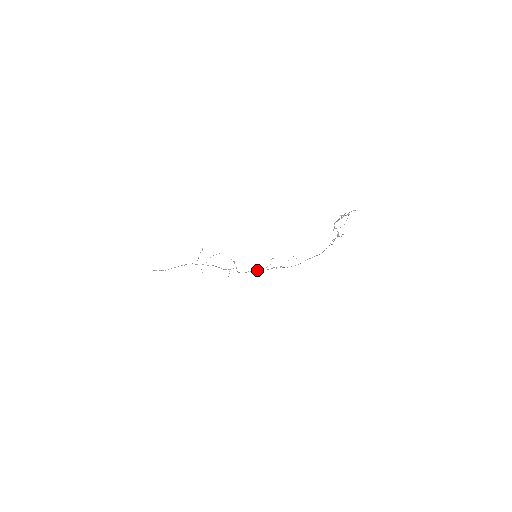
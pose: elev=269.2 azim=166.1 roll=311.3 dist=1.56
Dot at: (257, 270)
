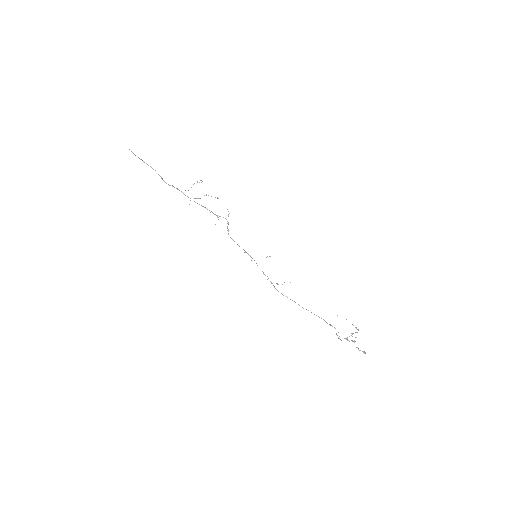
Dot at: occluded
